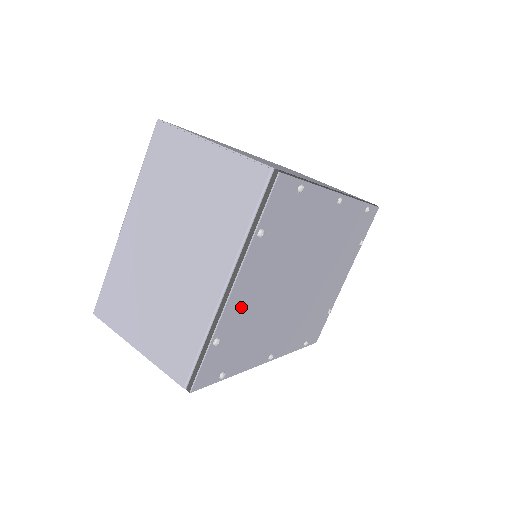
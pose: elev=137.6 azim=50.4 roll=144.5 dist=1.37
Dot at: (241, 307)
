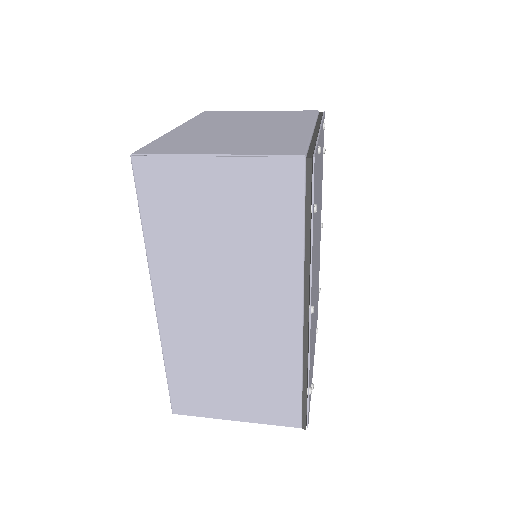
Dot at: occluded
